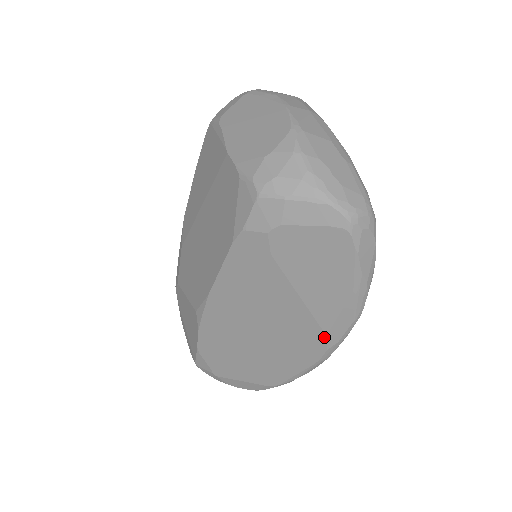
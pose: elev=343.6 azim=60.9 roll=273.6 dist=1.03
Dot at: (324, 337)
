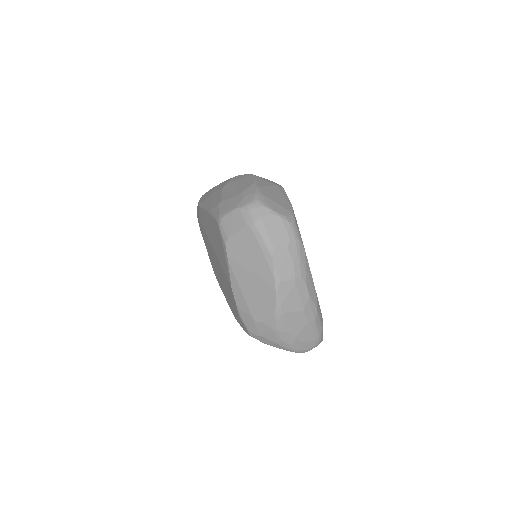
Dot at: occluded
